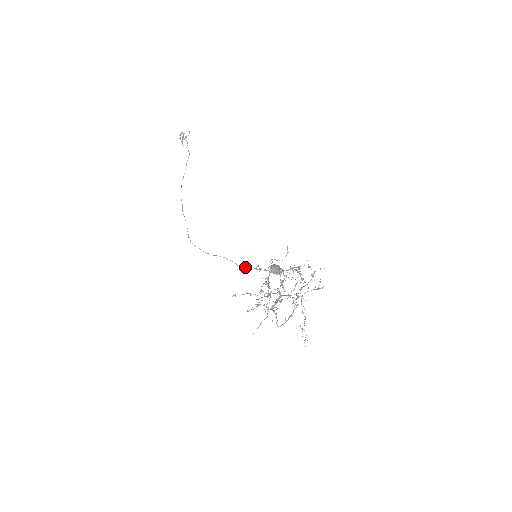
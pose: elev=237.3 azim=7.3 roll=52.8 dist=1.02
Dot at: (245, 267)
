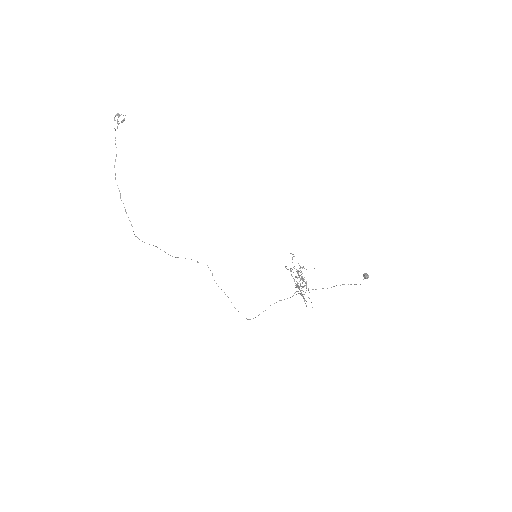
Dot at: occluded
